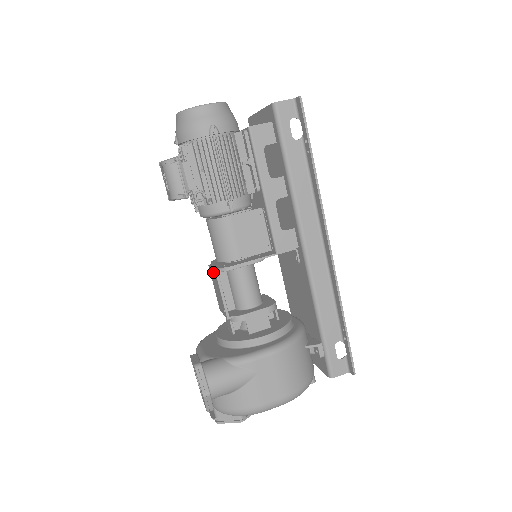
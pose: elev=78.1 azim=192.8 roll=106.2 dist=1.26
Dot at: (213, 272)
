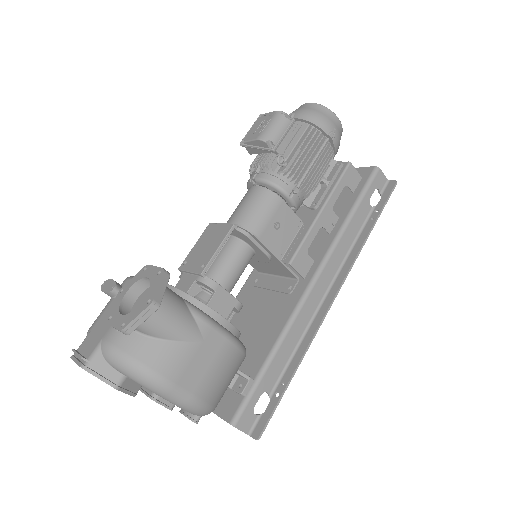
Dot at: (223, 226)
